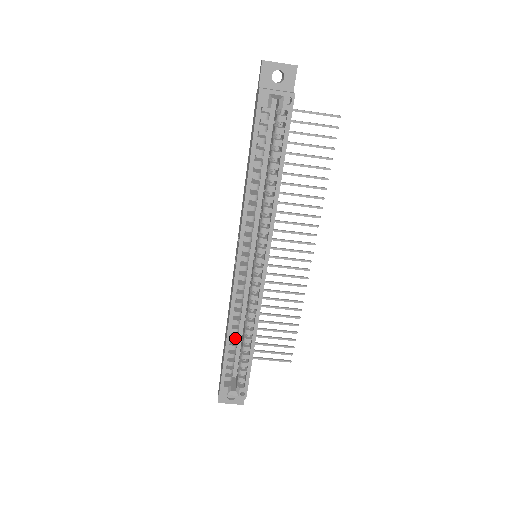
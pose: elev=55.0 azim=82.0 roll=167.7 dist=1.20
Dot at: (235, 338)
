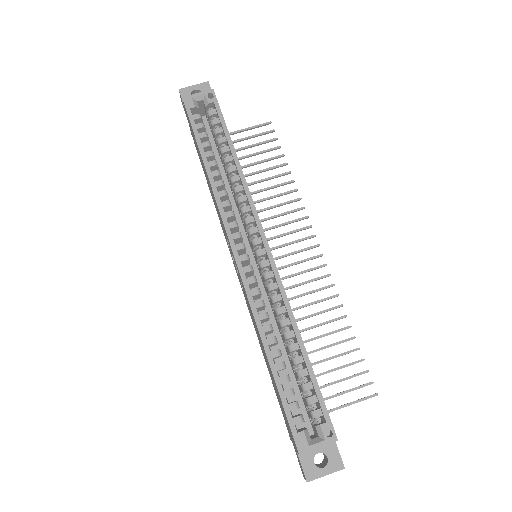
Dot at: (277, 351)
